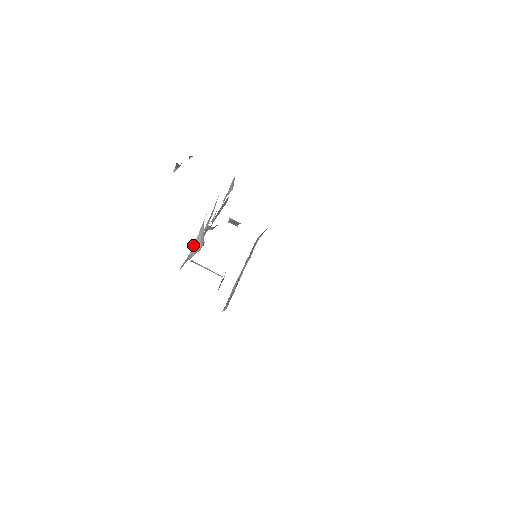
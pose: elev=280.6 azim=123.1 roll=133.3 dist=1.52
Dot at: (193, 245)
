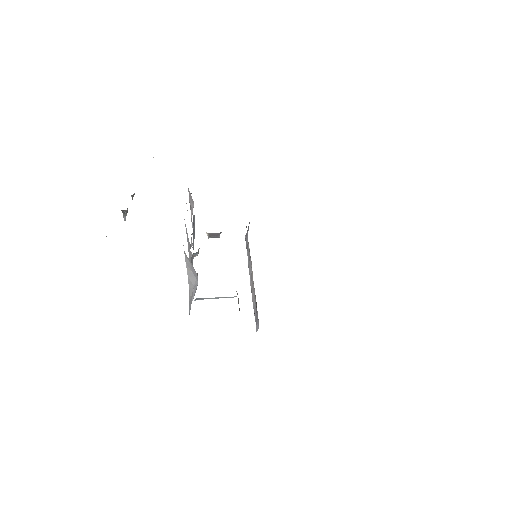
Dot at: (188, 283)
